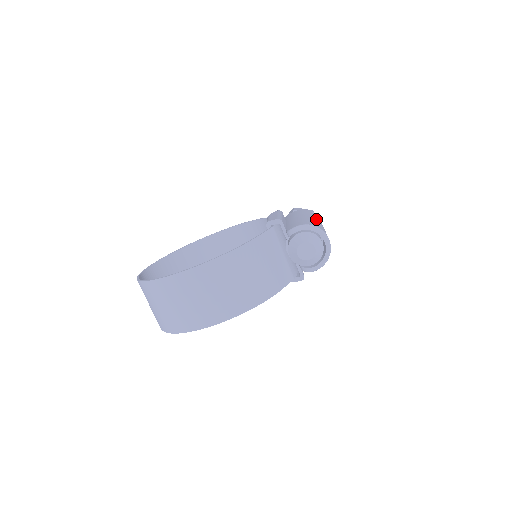
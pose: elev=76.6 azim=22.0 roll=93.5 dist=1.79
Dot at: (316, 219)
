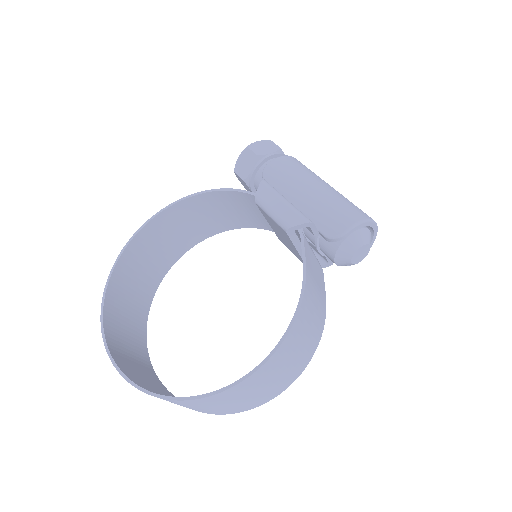
Dot at: (322, 181)
